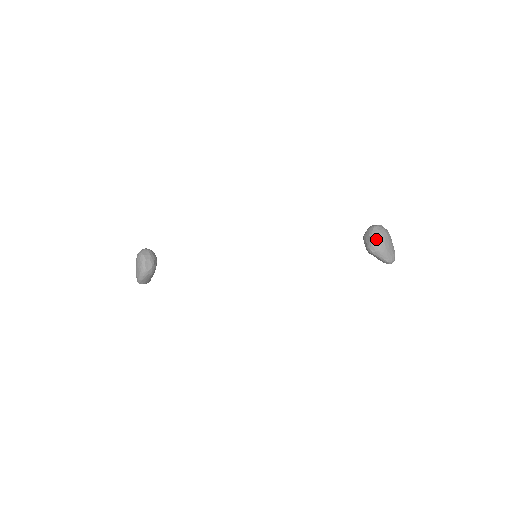
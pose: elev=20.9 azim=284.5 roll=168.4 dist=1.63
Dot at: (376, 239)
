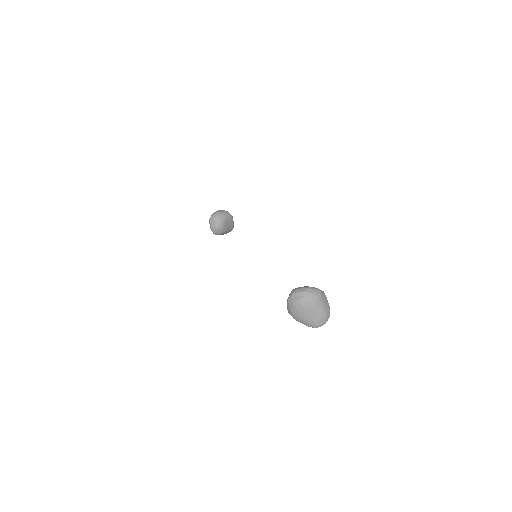
Dot at: (289, 308)
